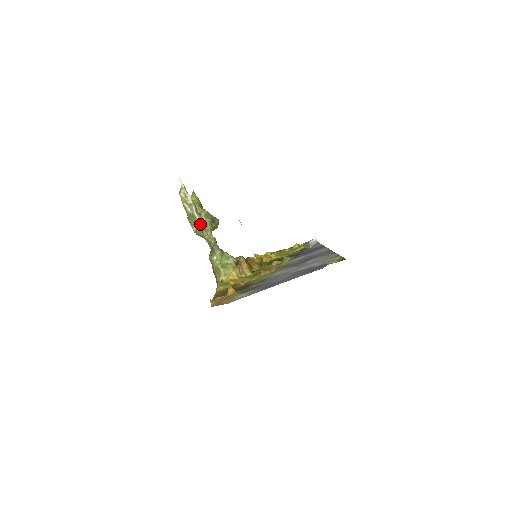
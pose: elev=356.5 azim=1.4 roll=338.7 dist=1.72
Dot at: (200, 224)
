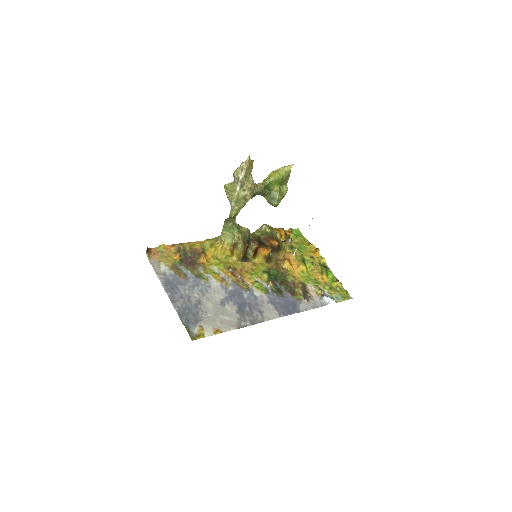
Dot at: (235, 196)
